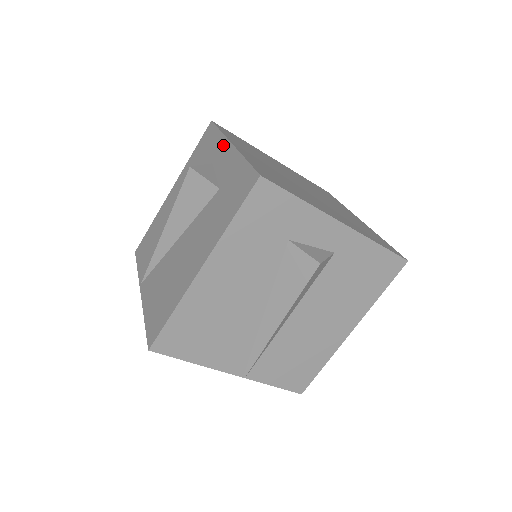
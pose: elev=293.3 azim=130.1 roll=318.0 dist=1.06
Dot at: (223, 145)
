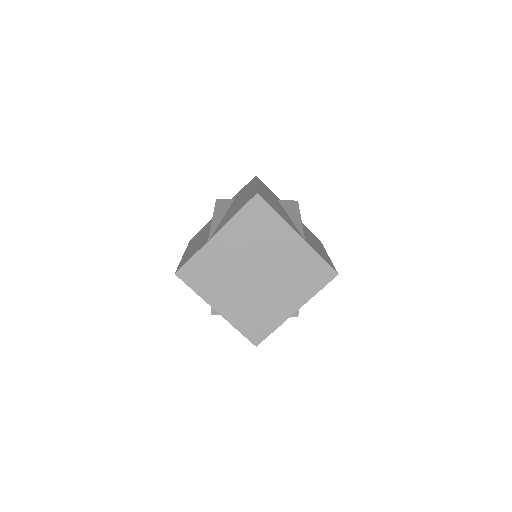
Dot at: (210, 304)
